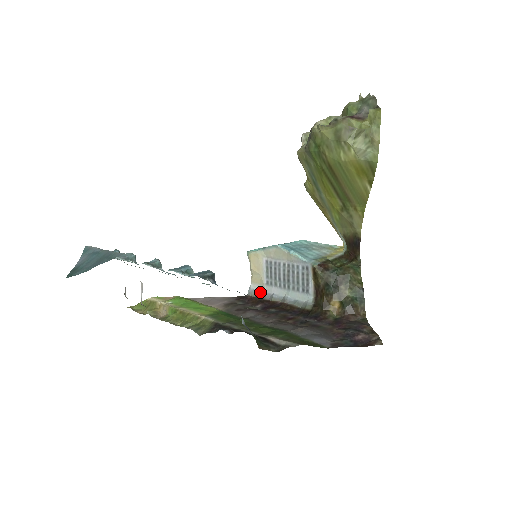
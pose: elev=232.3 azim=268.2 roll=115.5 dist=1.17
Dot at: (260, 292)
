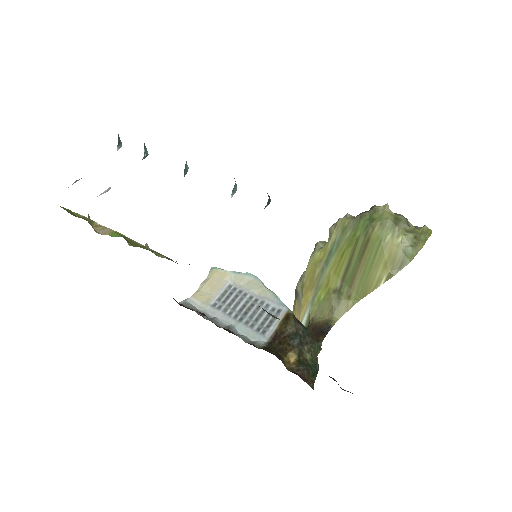
Dot at: (197, 309)
